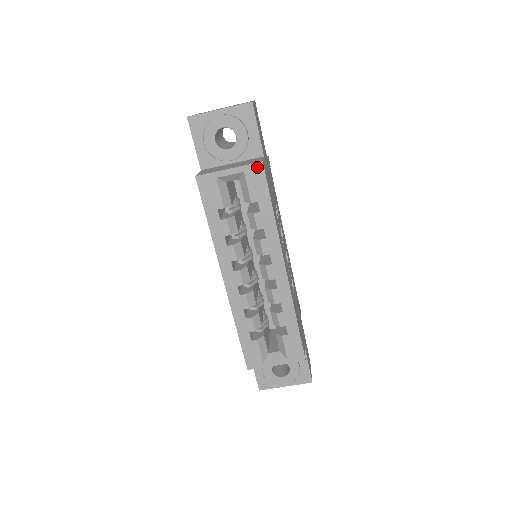
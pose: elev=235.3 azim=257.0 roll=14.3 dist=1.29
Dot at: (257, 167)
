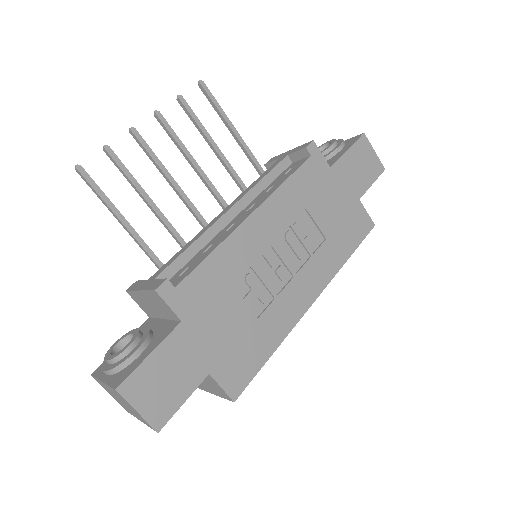
Dot at: (233, 397)
